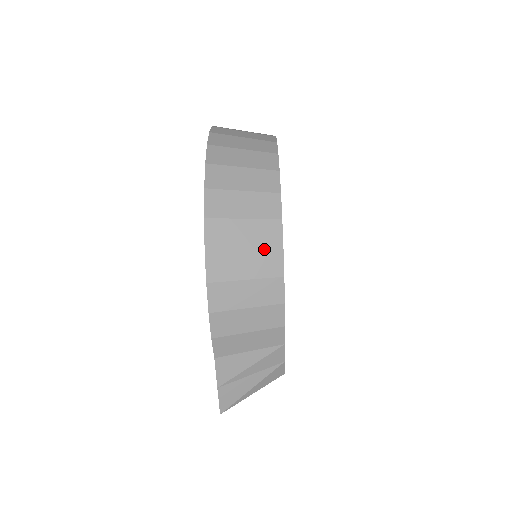
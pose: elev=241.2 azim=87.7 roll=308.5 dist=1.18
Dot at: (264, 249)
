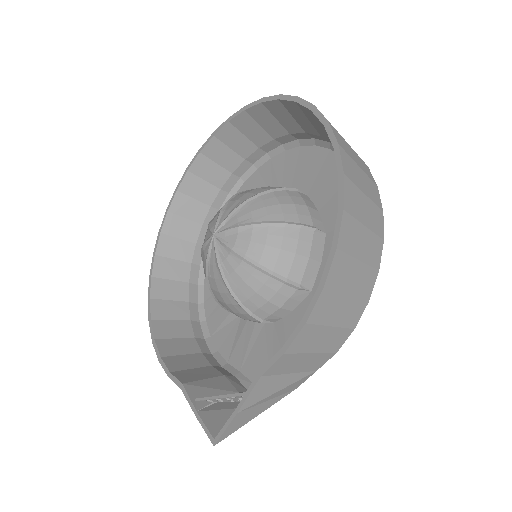
Dot at: (369, 266)
